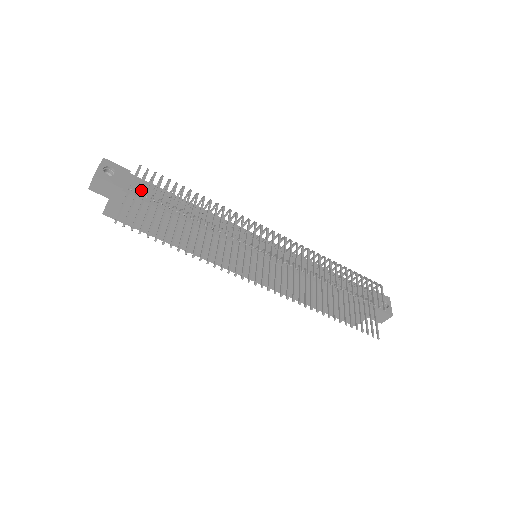
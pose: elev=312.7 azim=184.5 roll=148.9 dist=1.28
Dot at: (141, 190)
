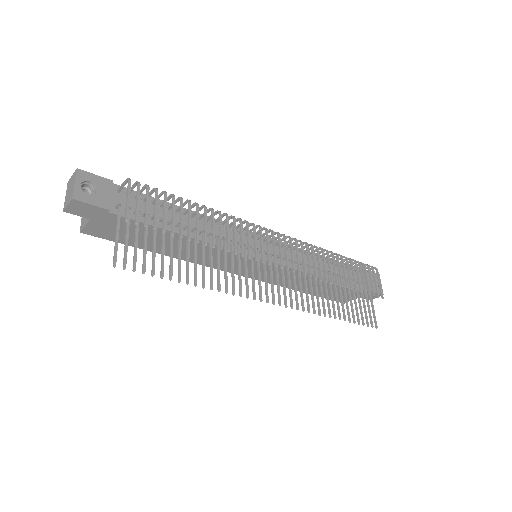
Dot at: (129, 205)
